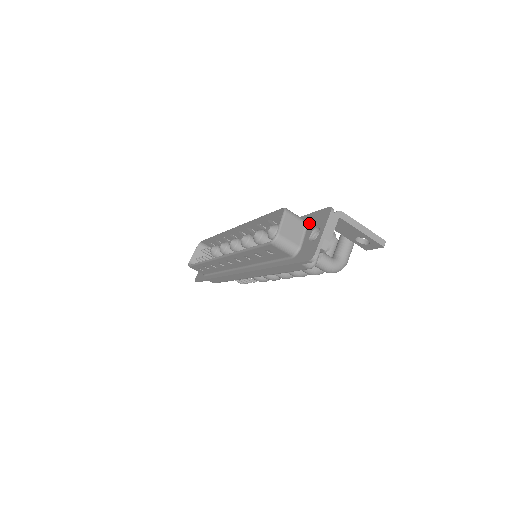
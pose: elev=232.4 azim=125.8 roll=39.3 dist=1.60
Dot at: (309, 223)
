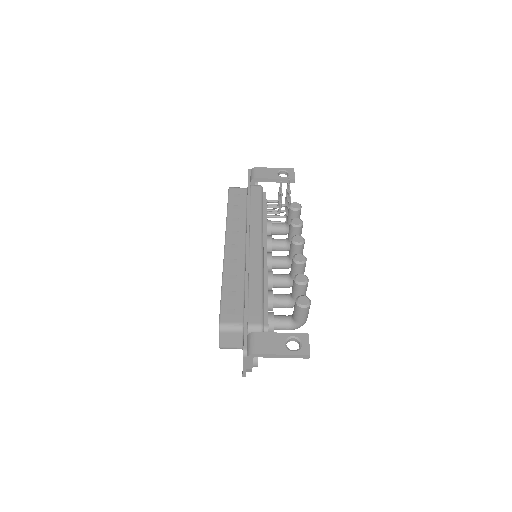
Dot at: (243, 335)
